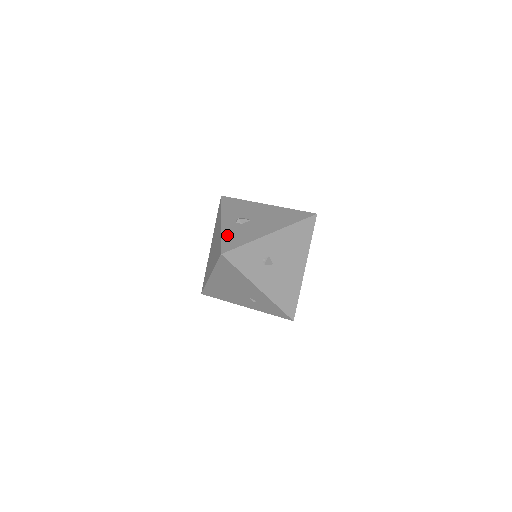
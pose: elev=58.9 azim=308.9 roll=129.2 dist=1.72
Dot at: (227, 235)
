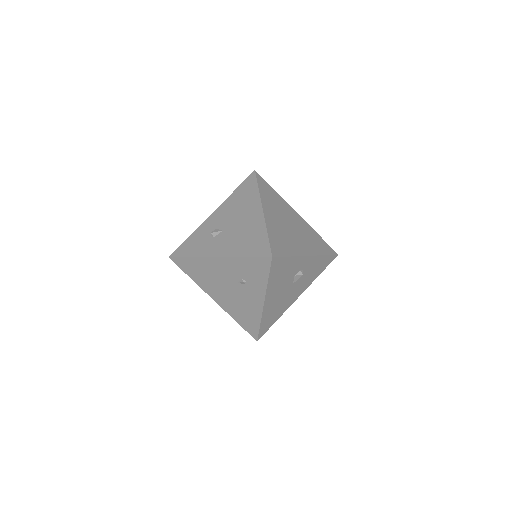
Dot at: occluded
